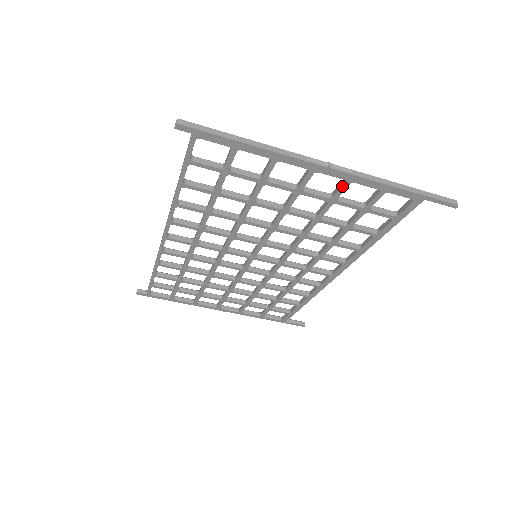
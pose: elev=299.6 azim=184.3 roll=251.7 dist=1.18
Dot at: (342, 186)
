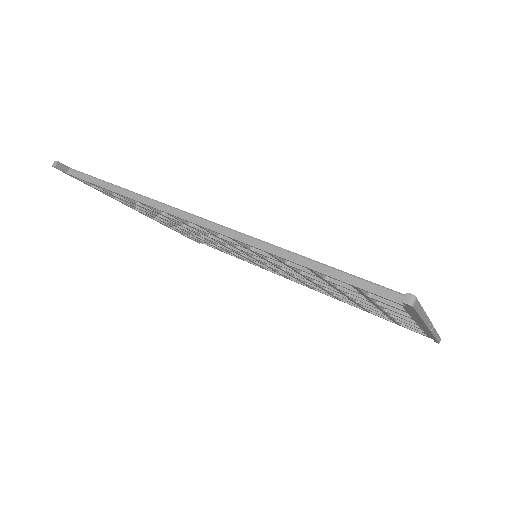
Dot at: (412, 325)
